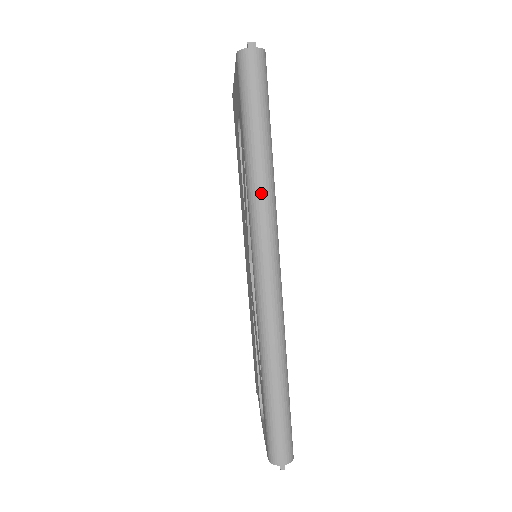
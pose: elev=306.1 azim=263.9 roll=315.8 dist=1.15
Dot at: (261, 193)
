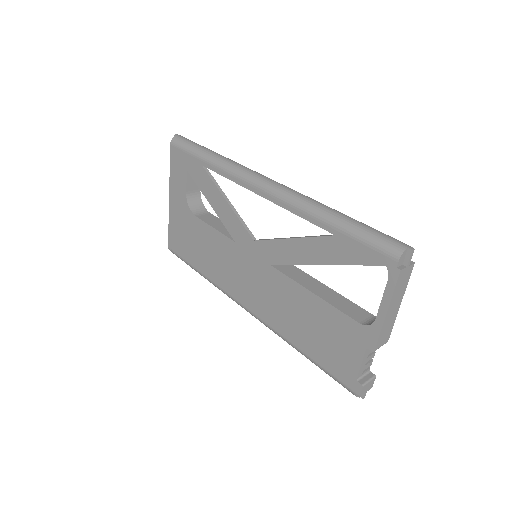
Dot at: (230, 161)
